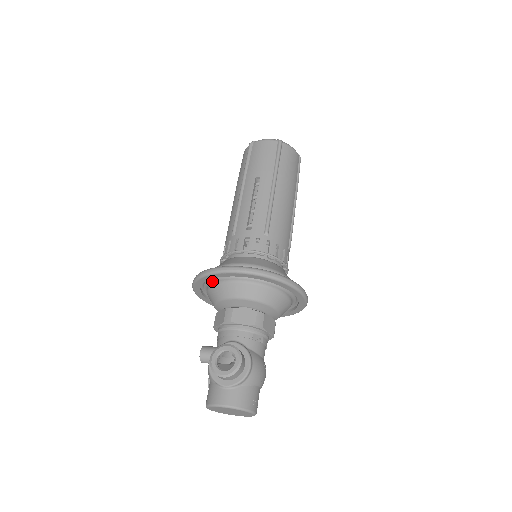
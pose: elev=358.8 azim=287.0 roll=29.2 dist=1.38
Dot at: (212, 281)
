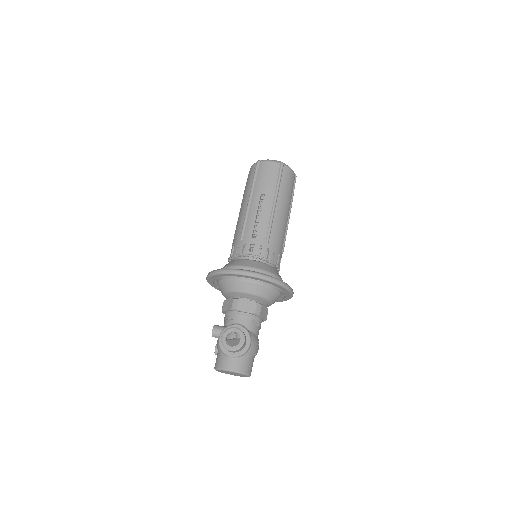
Dot at: (224, 277)
